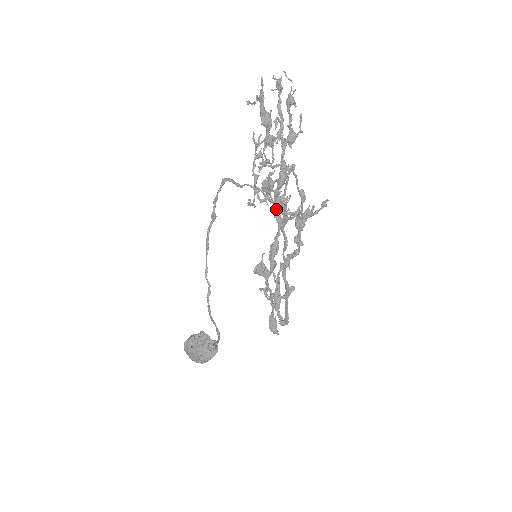
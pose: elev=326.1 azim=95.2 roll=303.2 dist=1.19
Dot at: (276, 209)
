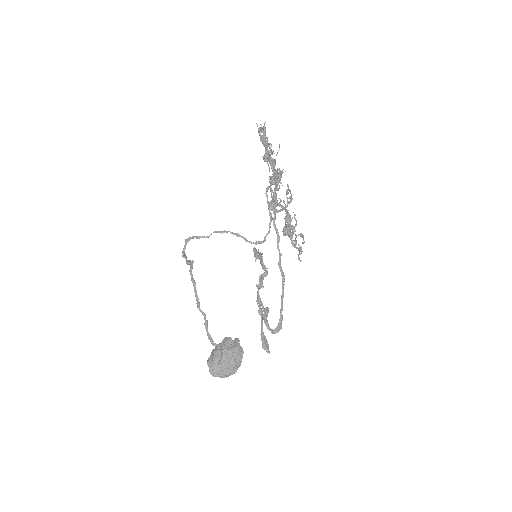
Dot at: (277, 201)
